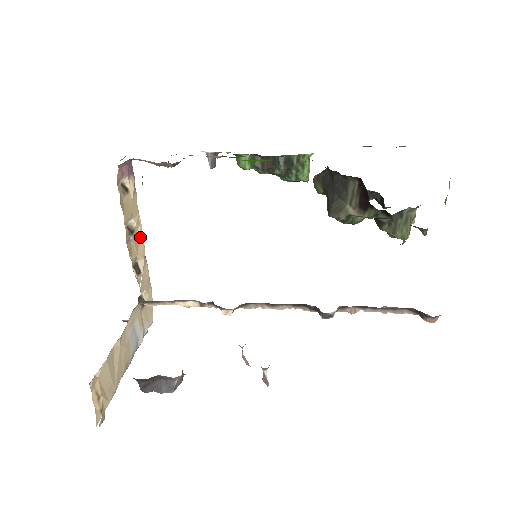
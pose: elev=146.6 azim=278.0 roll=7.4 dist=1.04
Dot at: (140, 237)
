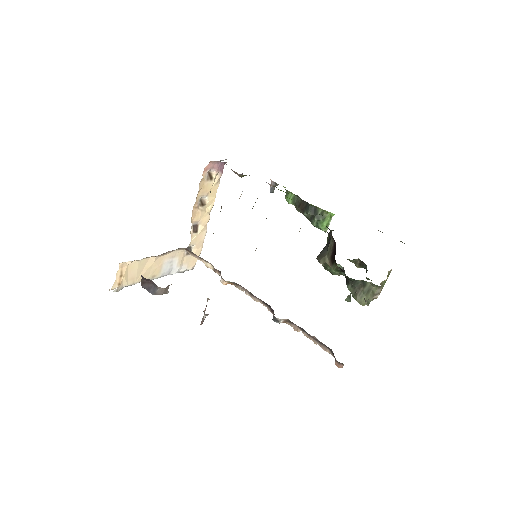
Dot at: (209, 212)
